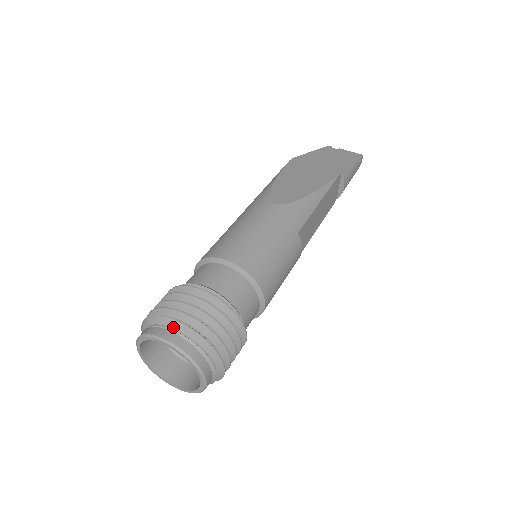
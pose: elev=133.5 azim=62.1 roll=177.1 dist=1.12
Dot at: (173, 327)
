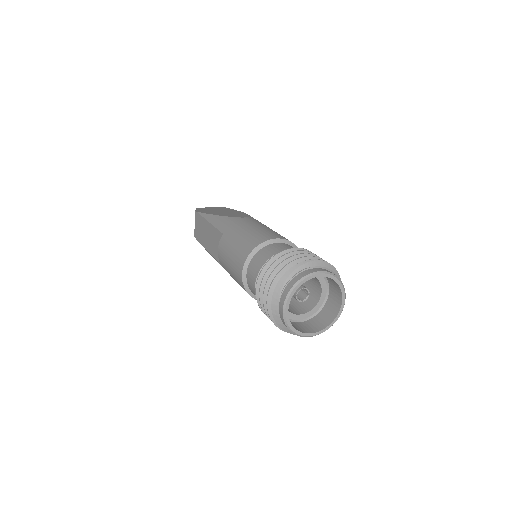
Dot at: (312, 266)
